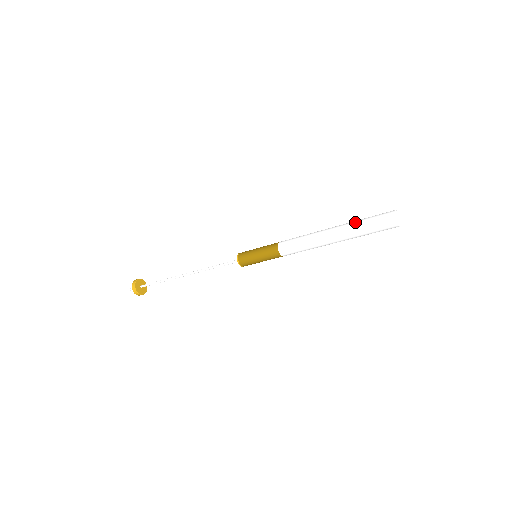
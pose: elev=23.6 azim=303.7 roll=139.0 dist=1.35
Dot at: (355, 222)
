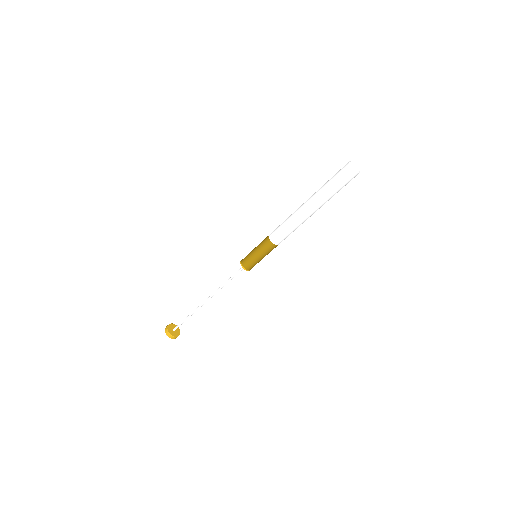
Dot at: (322, 188)
